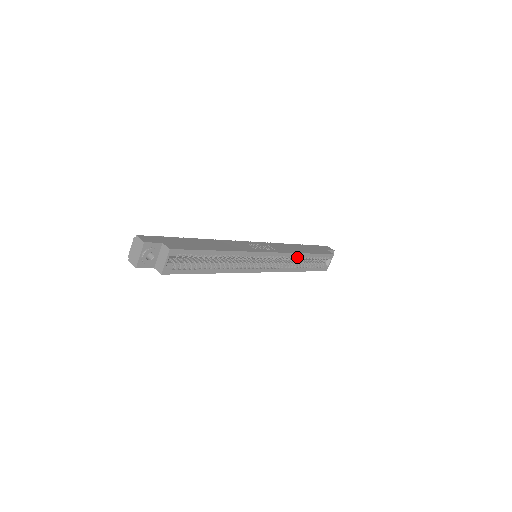
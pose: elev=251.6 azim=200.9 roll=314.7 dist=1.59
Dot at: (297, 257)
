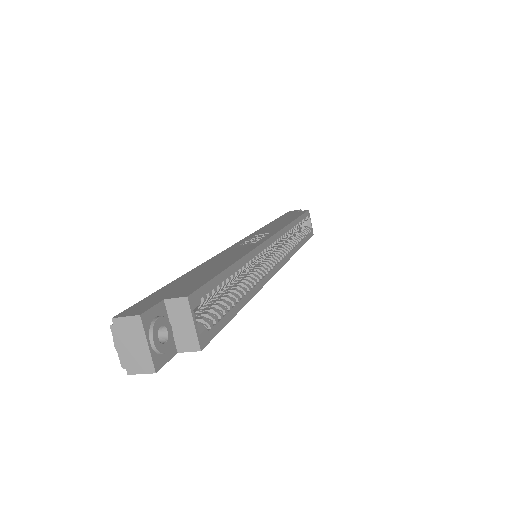
Dot at: (291, 229)
